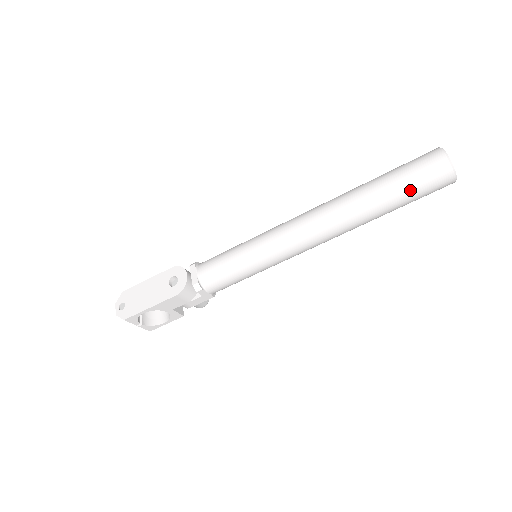
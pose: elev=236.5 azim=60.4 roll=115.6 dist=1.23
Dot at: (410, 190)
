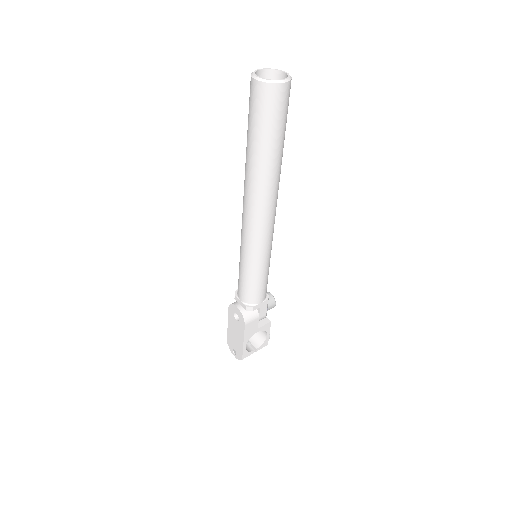
Dot at: (269, 128)
